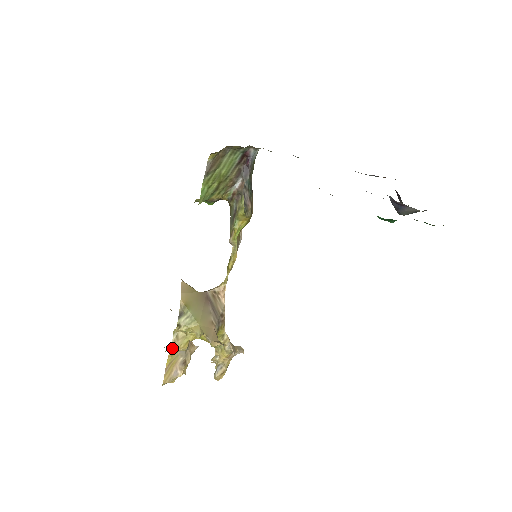
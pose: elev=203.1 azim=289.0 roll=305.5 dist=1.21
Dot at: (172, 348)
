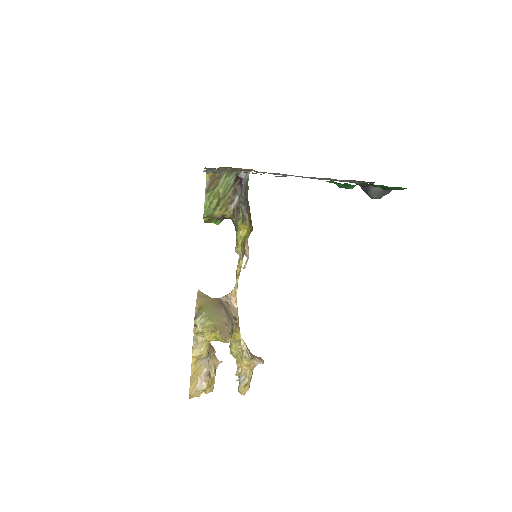
Dot at: (193, 352)
